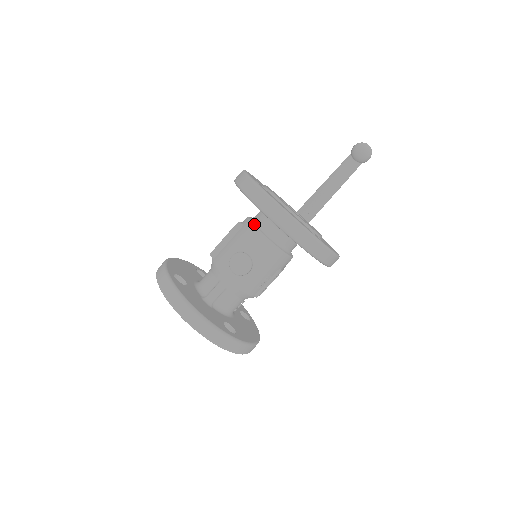
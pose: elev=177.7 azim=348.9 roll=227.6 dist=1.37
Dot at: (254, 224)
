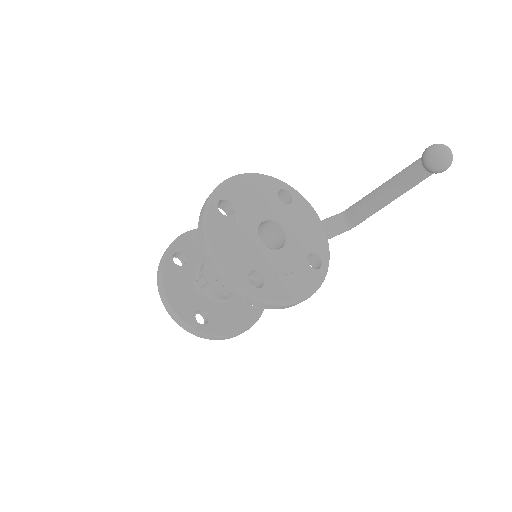
Dot at: occluded
